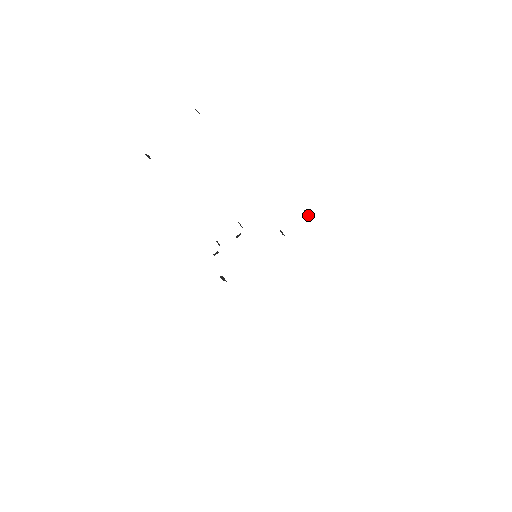
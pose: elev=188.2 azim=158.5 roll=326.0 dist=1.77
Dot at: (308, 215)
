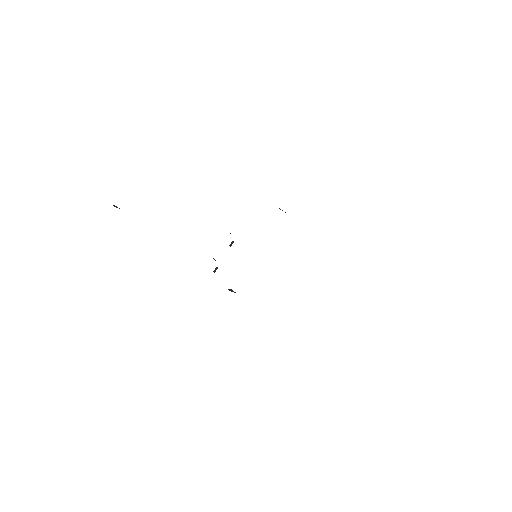
Dot at: occluded
